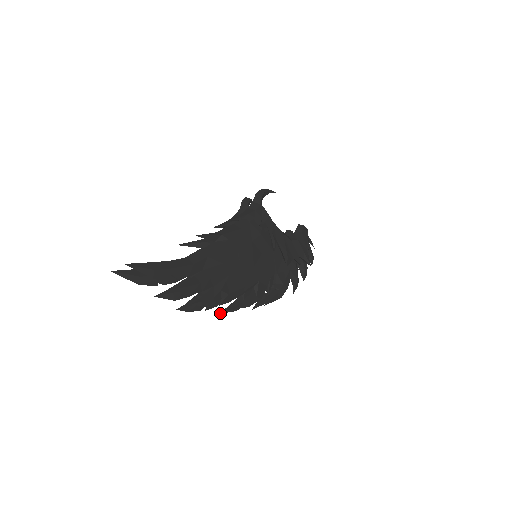
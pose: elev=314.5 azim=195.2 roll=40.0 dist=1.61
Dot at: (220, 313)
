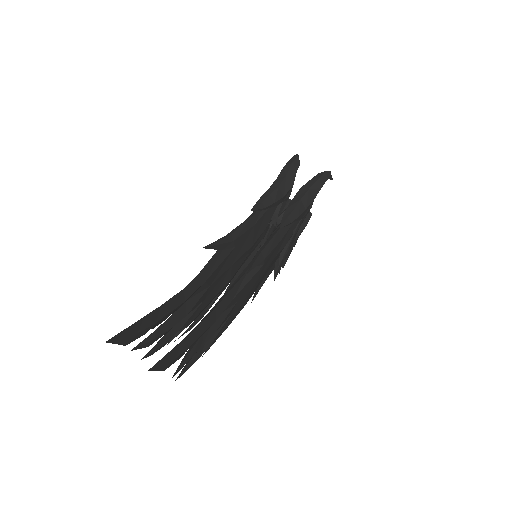
Dot at: occluded
